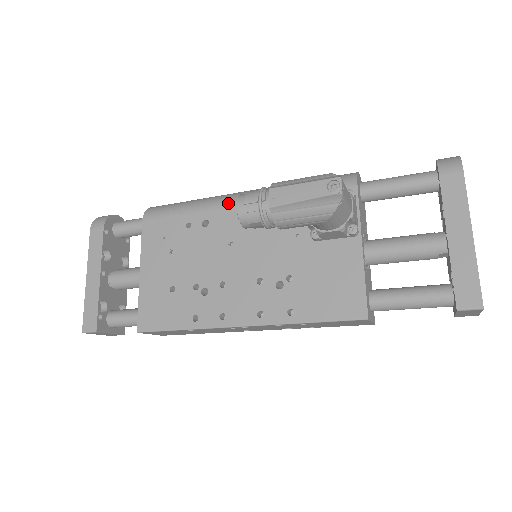
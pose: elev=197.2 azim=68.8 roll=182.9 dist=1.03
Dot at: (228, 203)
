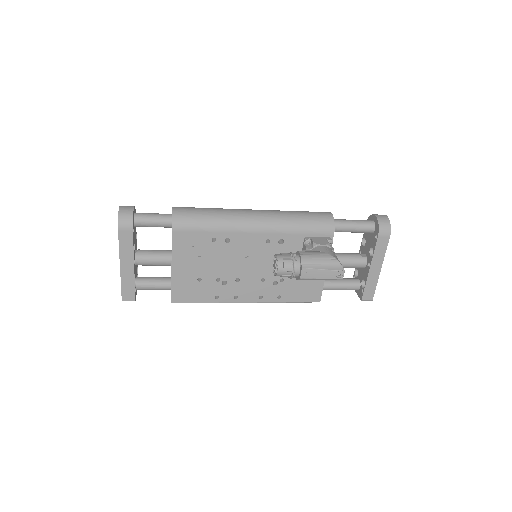
Dot at: (246, 229)
